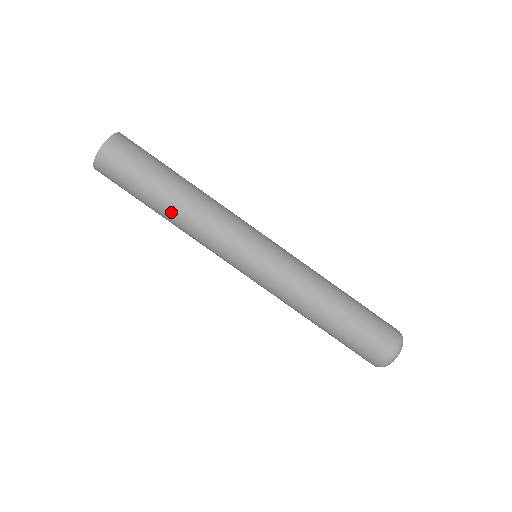
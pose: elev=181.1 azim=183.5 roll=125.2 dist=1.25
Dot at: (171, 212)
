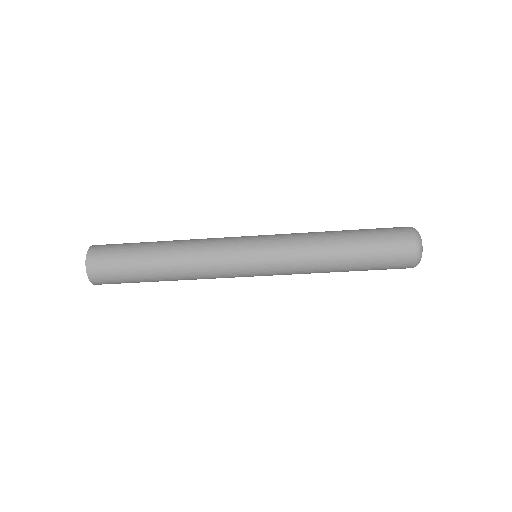
Dot at: (170, 275)
